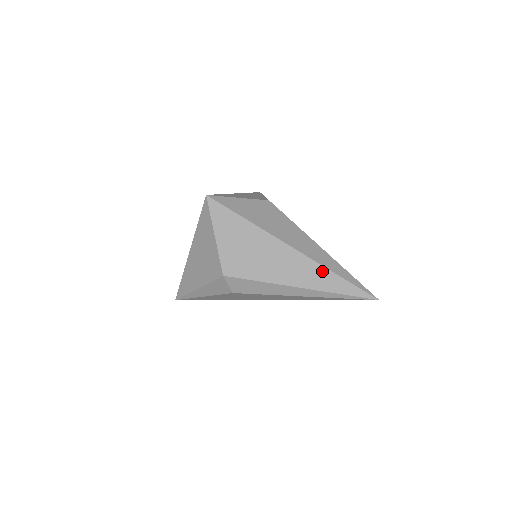
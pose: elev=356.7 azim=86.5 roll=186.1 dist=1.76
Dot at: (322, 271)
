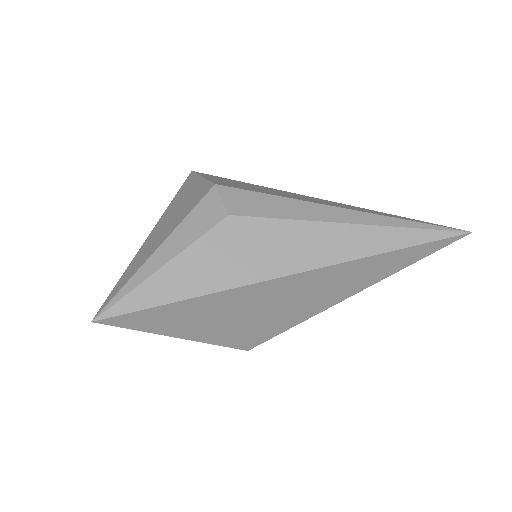
Dot at: (364, 209)
